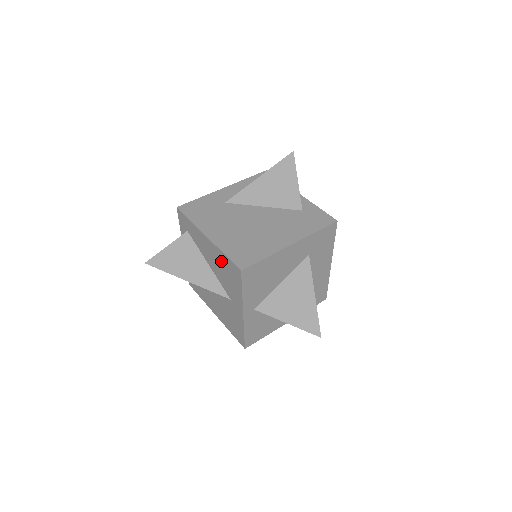
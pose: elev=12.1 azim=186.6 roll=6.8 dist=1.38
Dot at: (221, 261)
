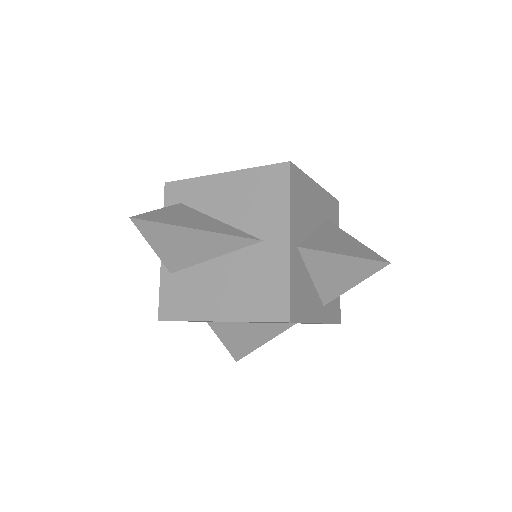
Dot at: (250, 185)
